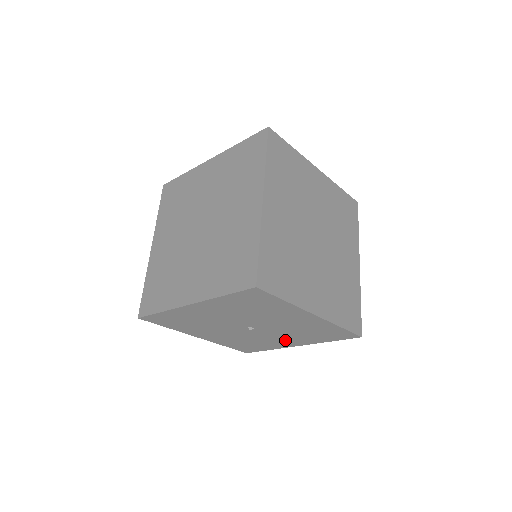
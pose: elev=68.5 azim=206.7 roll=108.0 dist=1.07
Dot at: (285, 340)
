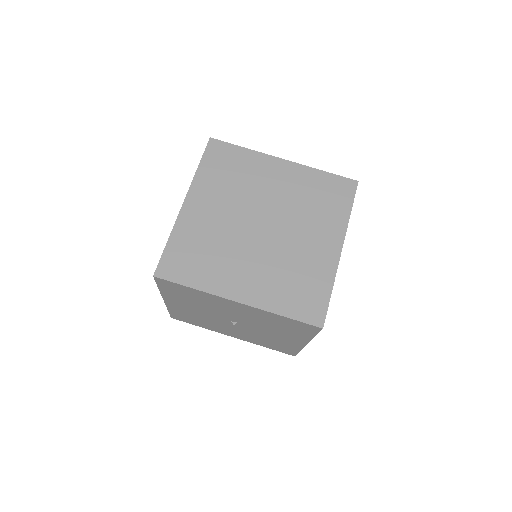
Dot at: (284, 337)
